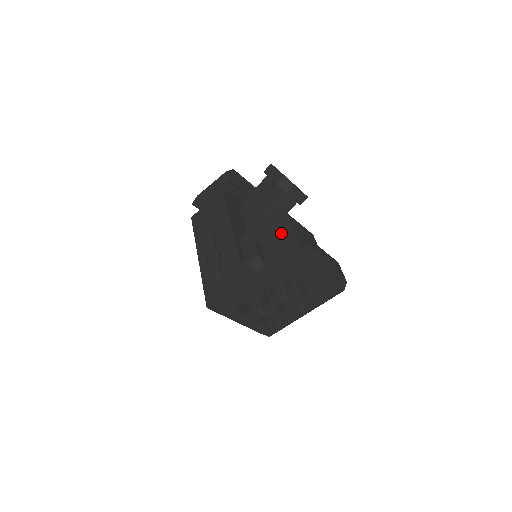
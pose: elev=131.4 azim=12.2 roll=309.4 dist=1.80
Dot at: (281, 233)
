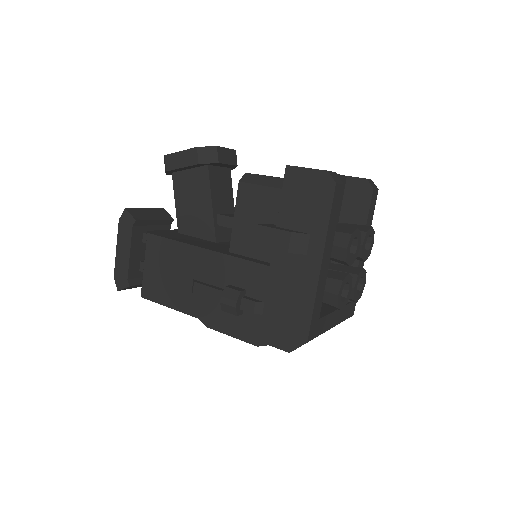
Dot at: (283, 186)
